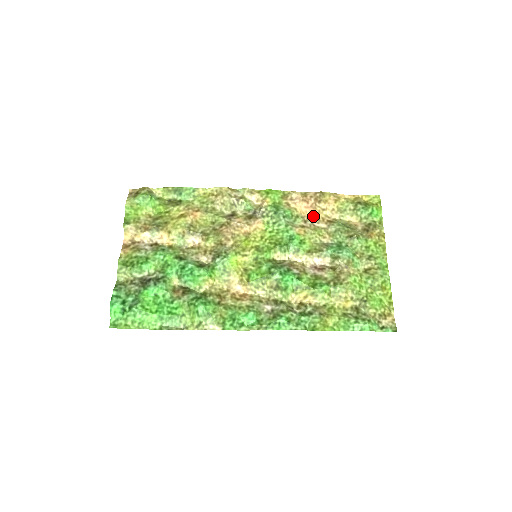
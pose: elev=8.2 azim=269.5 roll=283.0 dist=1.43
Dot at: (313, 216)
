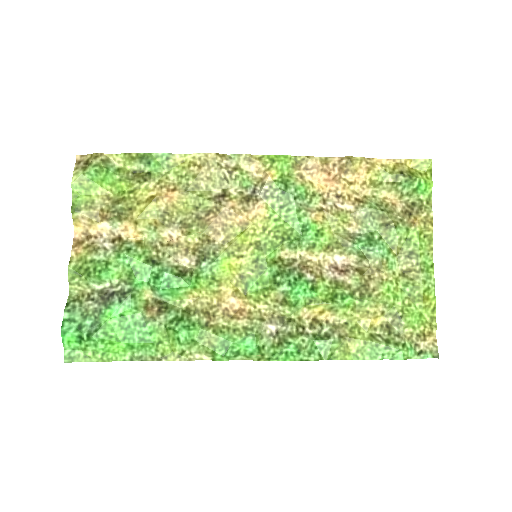
Dot at: (336, 193)
